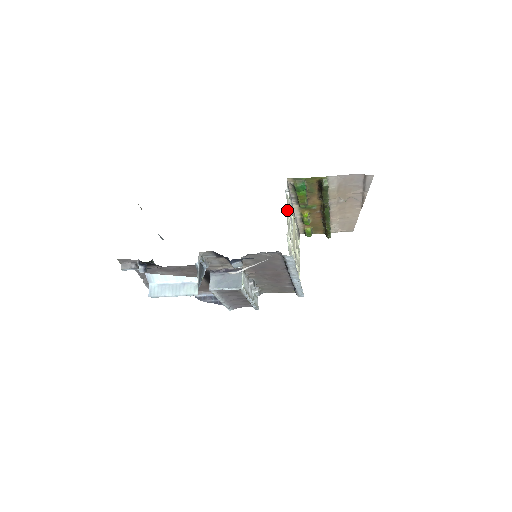
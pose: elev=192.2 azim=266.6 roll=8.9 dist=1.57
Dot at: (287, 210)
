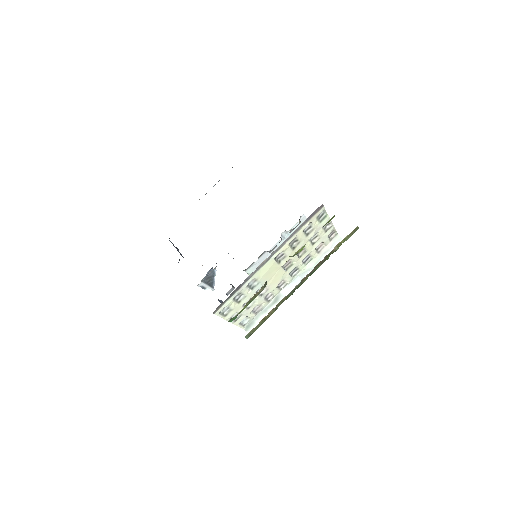
Dot at: (229, 319)
